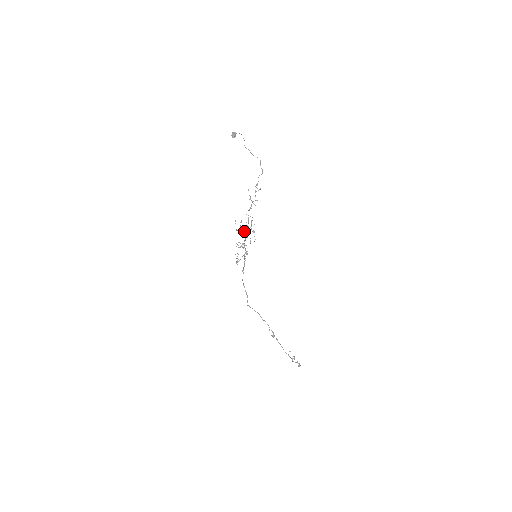
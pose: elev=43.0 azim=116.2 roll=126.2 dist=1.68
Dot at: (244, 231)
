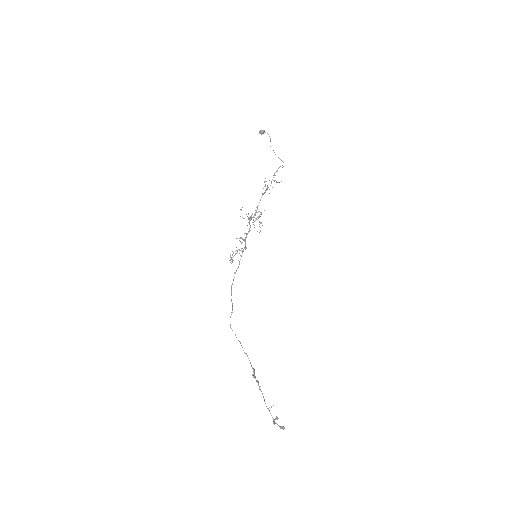
Dot at: (249, 222)
